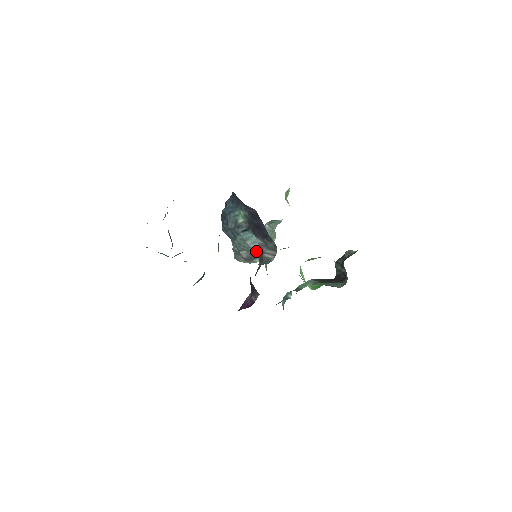
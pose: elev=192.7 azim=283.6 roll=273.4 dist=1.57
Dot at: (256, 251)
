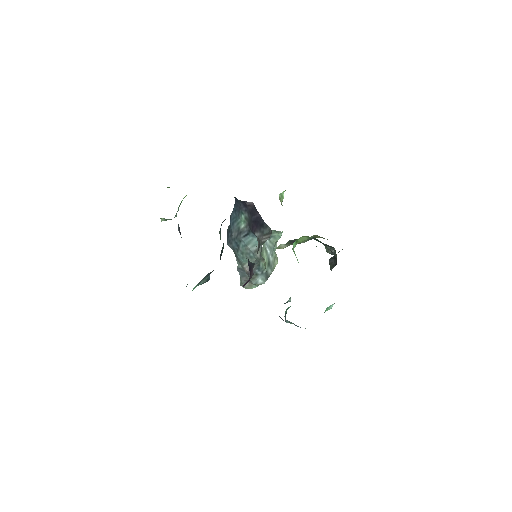
Dot at: (256, 253)
